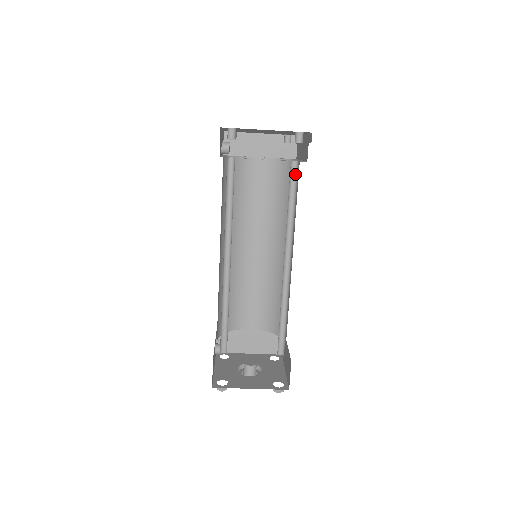
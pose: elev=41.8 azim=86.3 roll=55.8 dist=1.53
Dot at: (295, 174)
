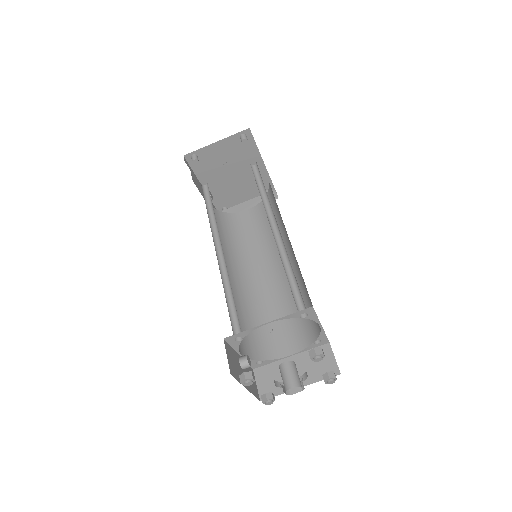
Dot at: (258, 171)
